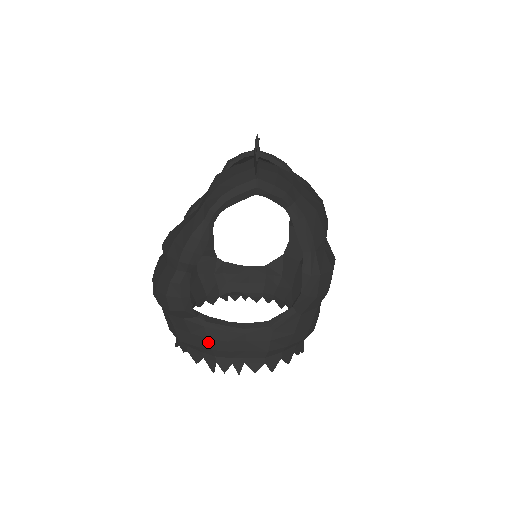
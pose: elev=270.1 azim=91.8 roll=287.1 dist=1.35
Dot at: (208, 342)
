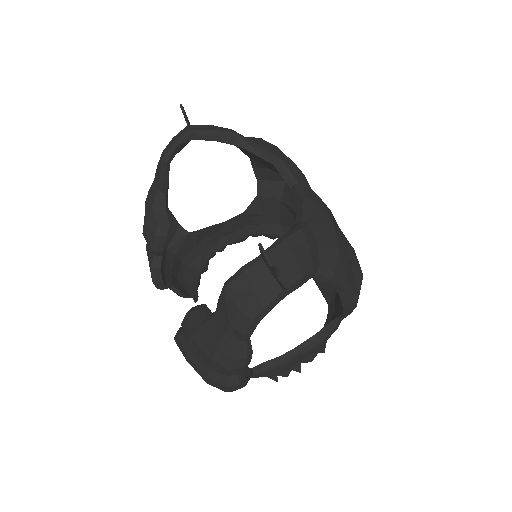
Dot at: (268, 376)
